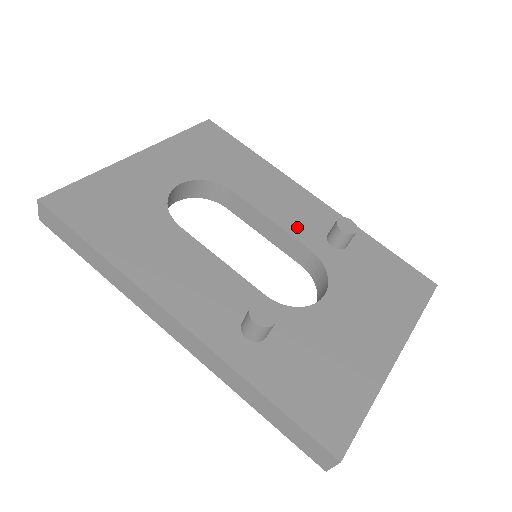
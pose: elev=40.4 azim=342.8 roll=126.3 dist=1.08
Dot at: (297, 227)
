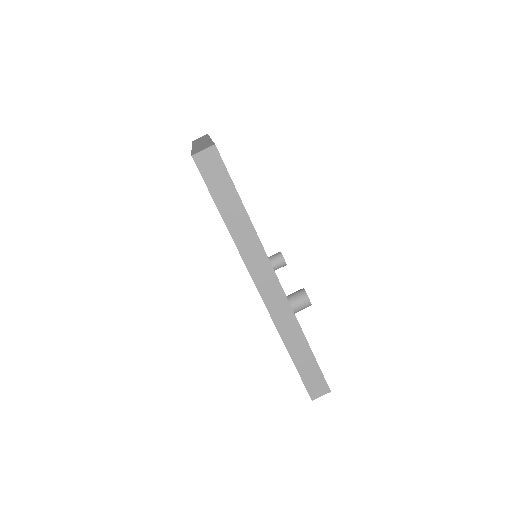
Dot at: occluded
